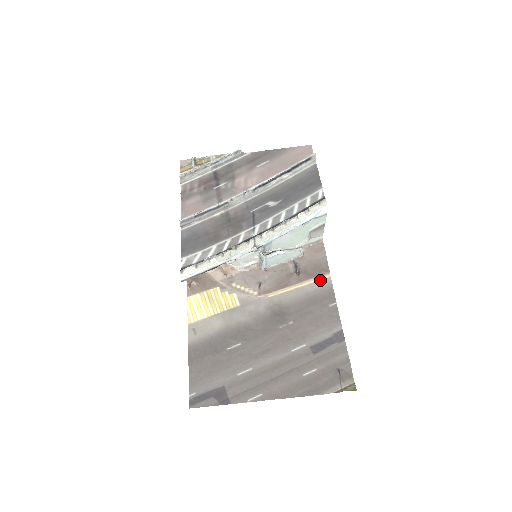
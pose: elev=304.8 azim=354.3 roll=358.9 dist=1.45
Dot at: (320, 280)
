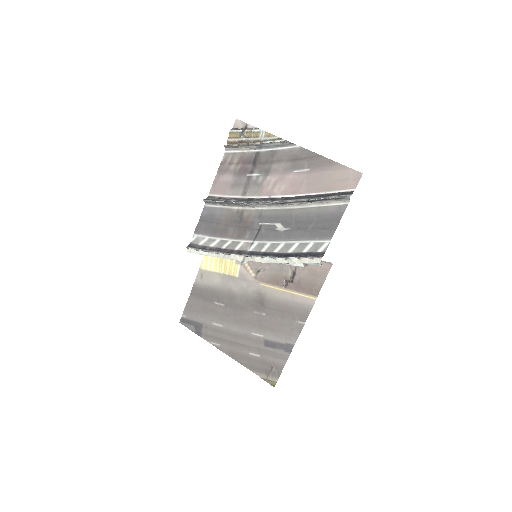
Dot at: (306, 297)
